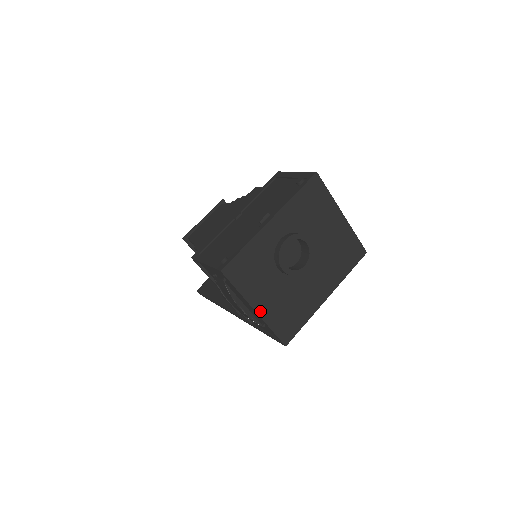
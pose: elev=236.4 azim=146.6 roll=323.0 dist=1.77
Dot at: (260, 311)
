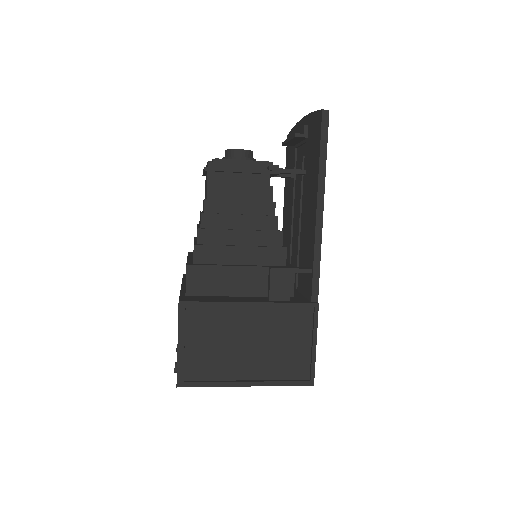
Dot at: occluded
